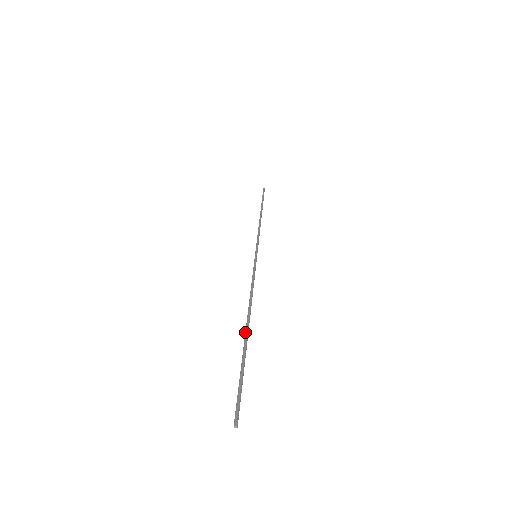
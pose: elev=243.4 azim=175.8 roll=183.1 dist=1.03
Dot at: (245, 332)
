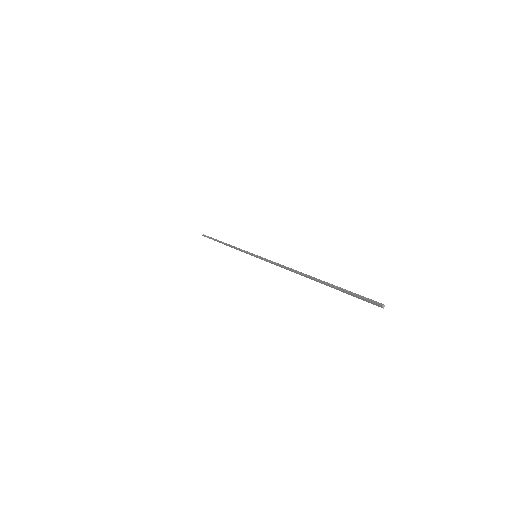
Dot at: occluded
